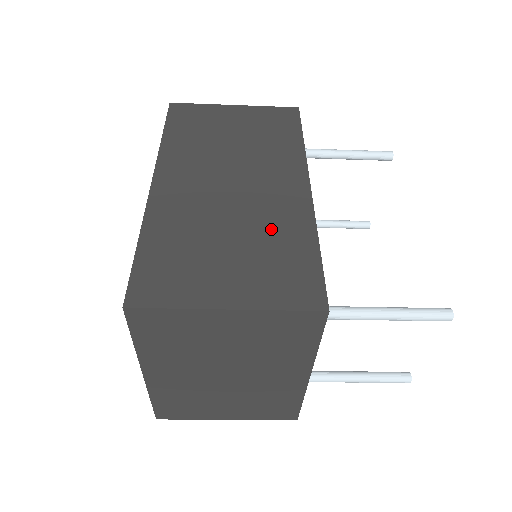
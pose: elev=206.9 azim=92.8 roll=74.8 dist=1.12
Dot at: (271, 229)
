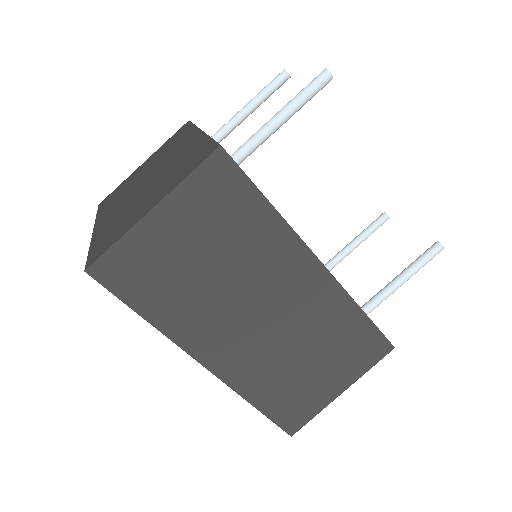
Dot at: occluded
